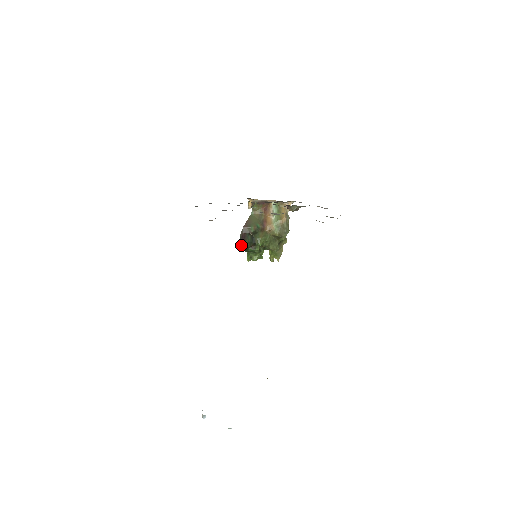
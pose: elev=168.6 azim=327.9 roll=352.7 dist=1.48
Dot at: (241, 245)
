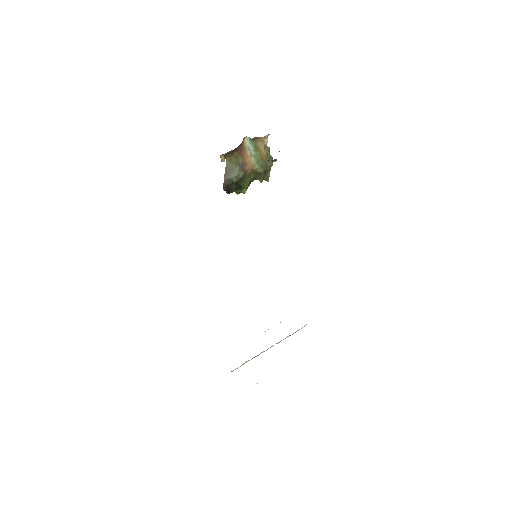
Dot at: (227, 193)
